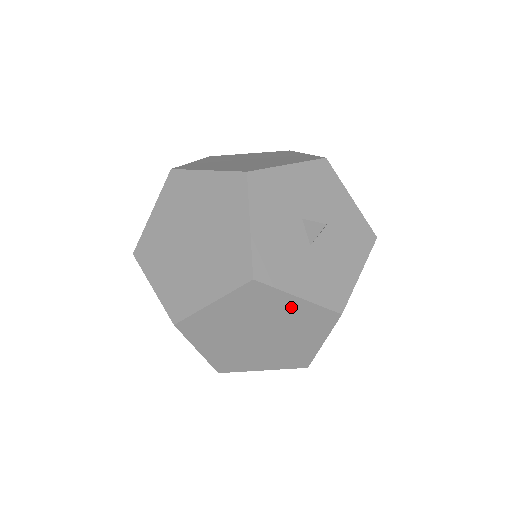
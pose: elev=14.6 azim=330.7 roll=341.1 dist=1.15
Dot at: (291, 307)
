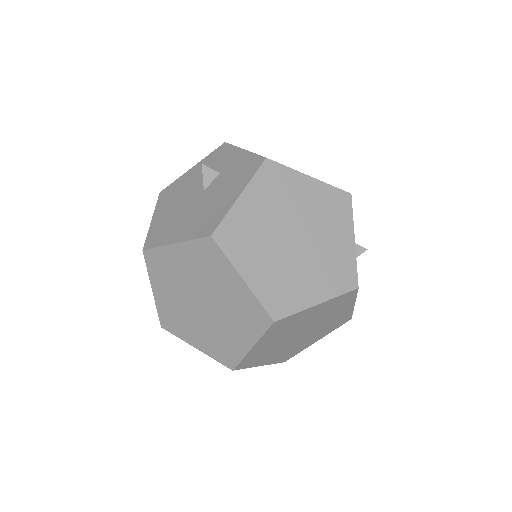
Dot at: (343, 312)
